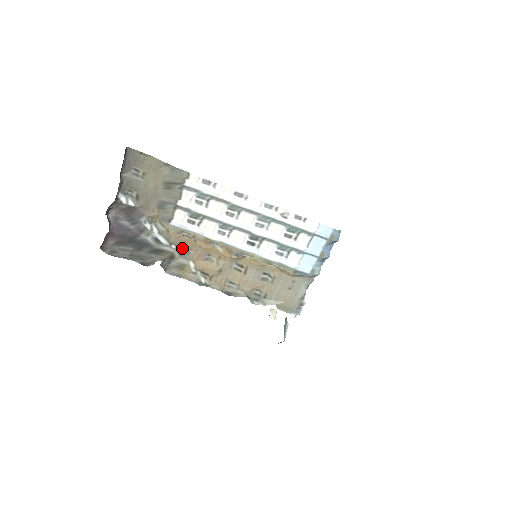
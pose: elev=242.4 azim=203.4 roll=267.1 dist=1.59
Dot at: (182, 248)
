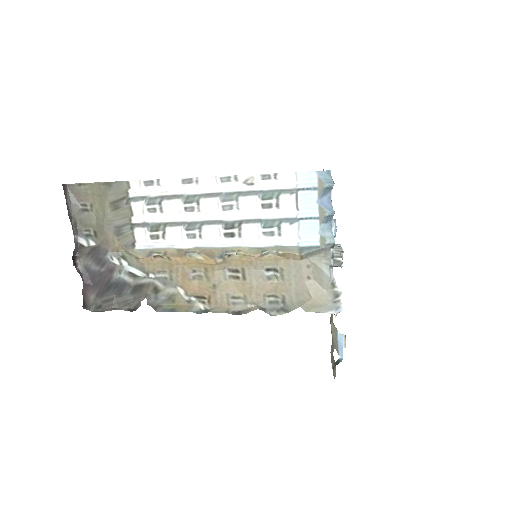
Dot at: (162, 275)
